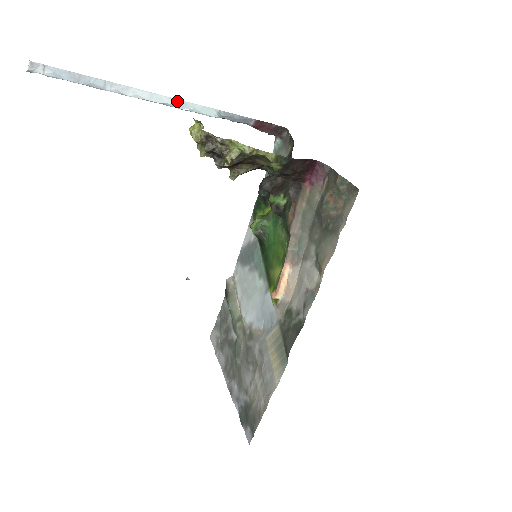
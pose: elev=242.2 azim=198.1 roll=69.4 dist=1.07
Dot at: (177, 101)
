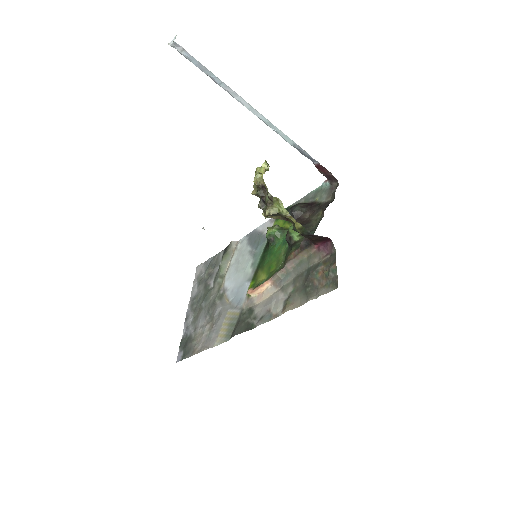
Dot at: (268, 121)
